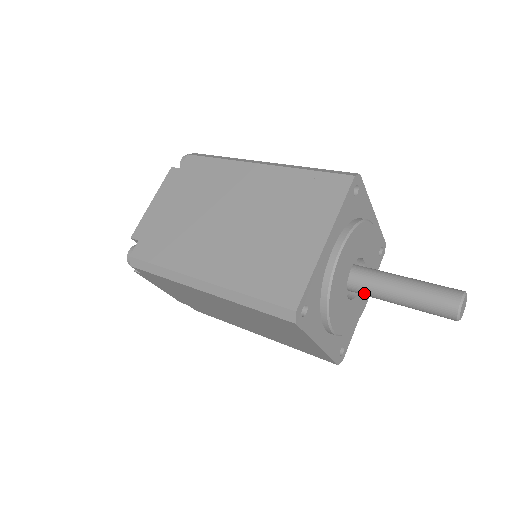
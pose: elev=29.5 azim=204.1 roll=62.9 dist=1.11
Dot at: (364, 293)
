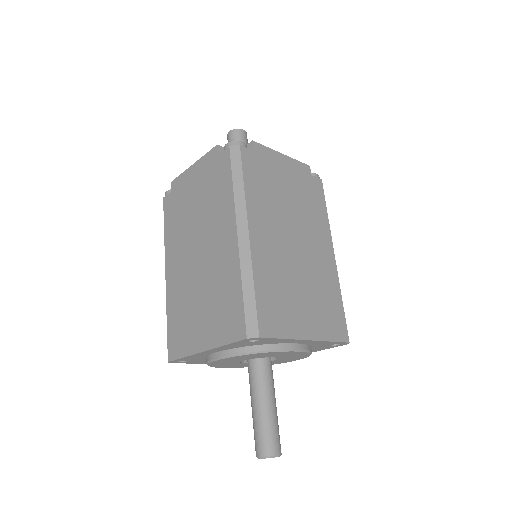
Dot at: occluded
